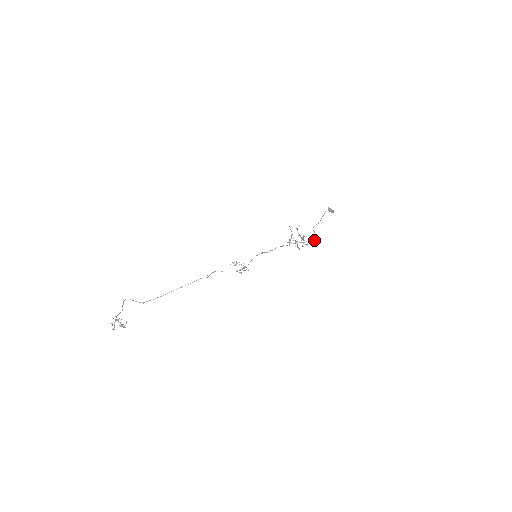
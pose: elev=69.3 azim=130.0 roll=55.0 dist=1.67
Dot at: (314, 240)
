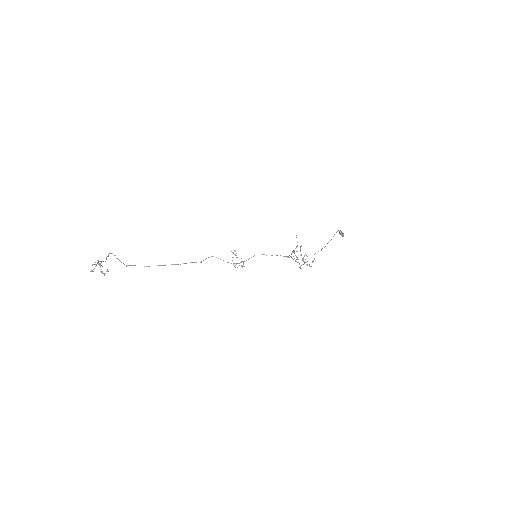
Dot at: occluded
